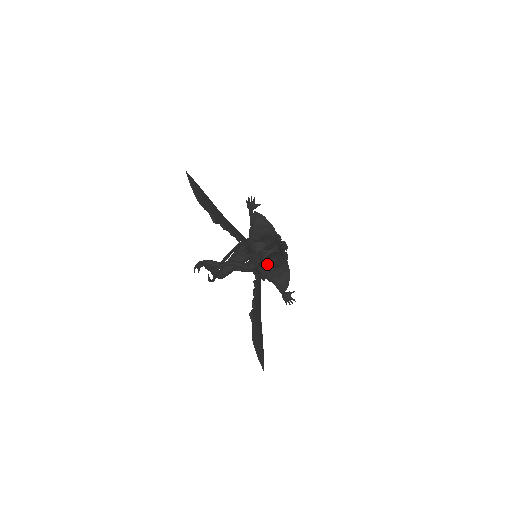
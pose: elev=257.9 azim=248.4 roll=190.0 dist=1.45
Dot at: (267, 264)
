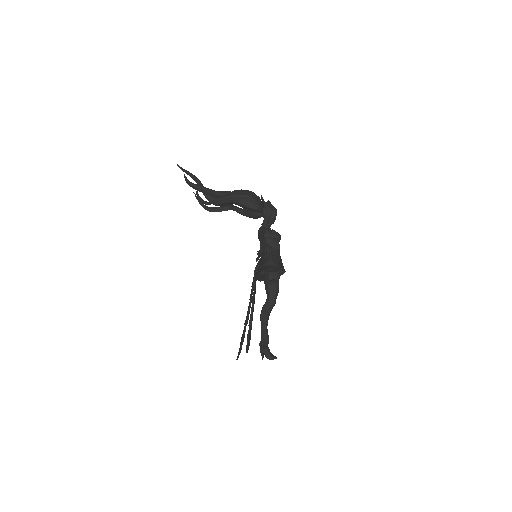
Dot at: occluded
